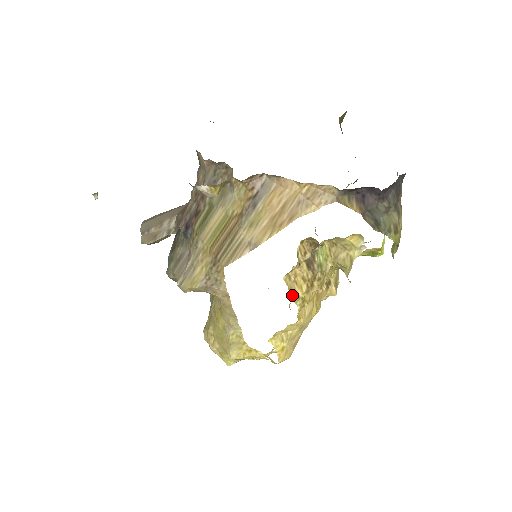
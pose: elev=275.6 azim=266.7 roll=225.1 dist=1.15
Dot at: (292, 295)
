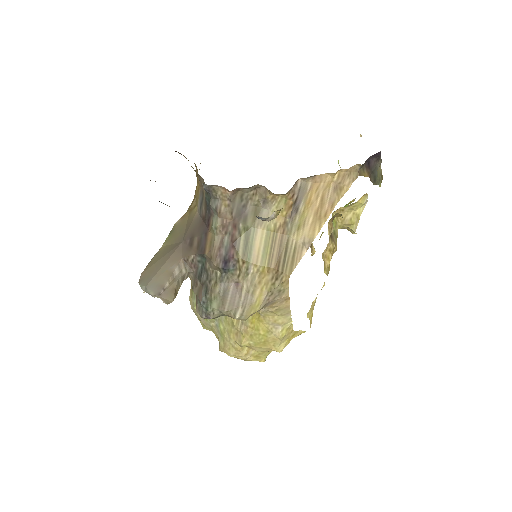
Dot at: (324, 268)
